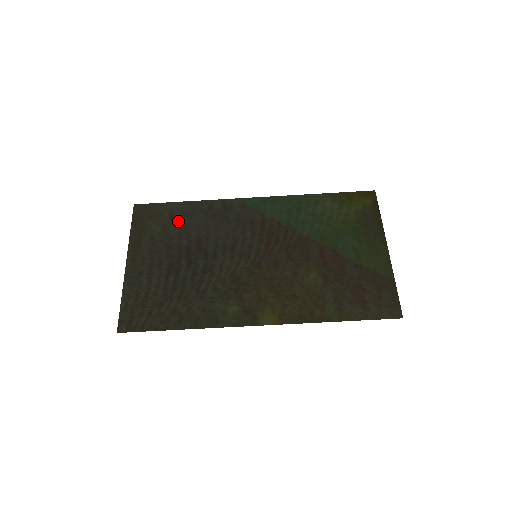
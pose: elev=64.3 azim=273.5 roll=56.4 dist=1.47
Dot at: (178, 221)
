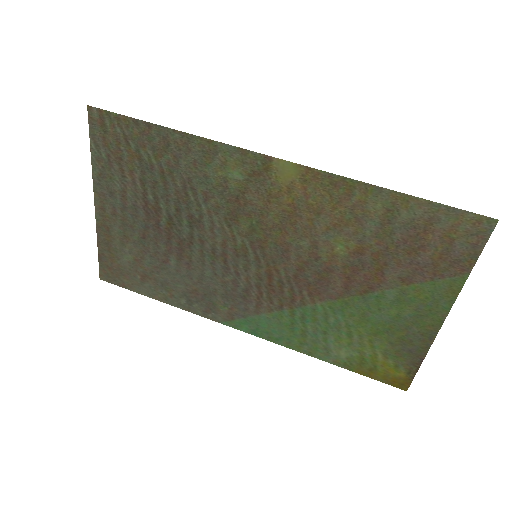
Dot at: (152, 274)
